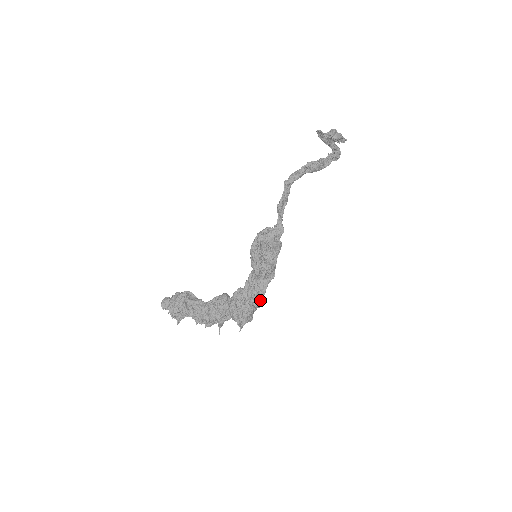
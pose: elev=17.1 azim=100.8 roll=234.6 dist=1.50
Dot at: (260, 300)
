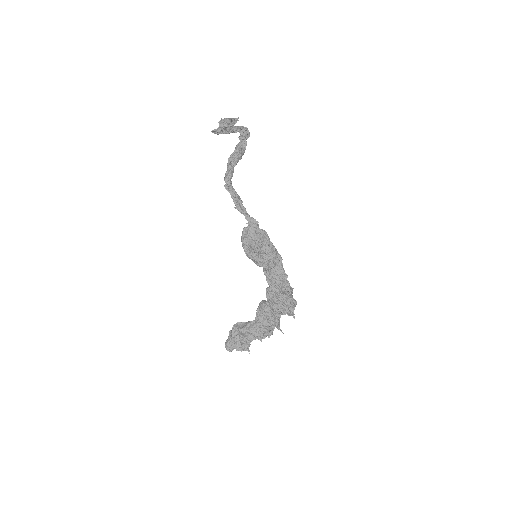
Dot at: (288, 283)
